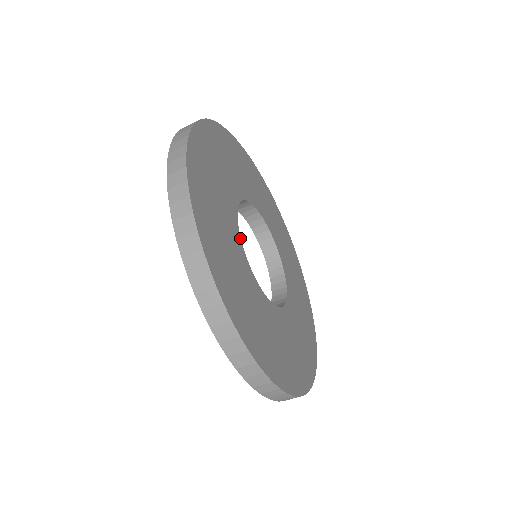
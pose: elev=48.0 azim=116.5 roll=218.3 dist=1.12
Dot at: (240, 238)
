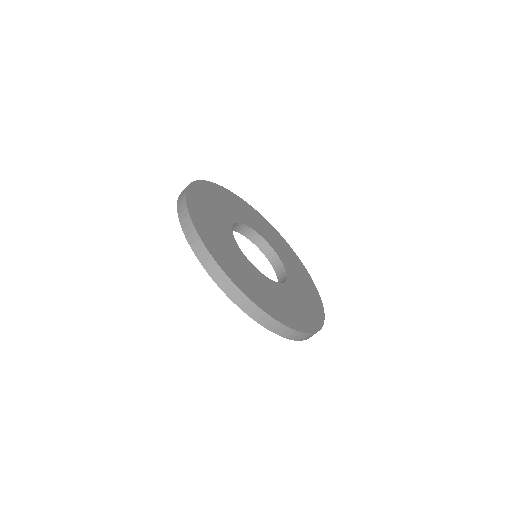
Dot at: occluded
